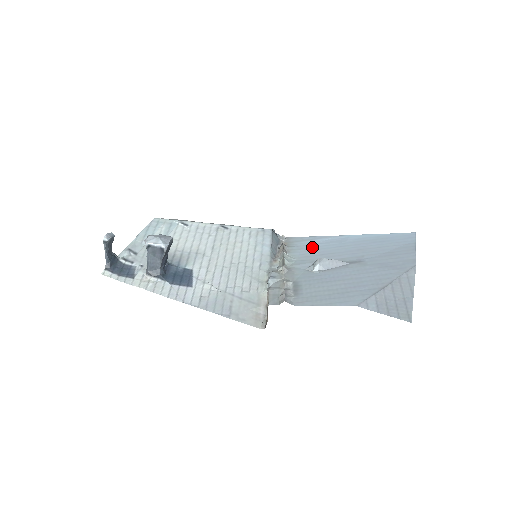
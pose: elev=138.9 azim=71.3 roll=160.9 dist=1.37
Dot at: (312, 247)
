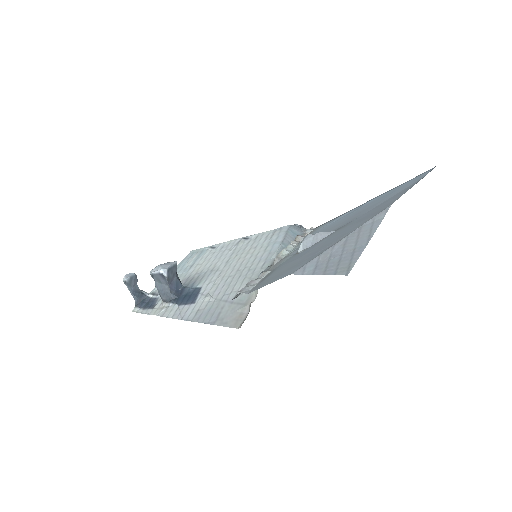
Dot at: (324, 228)
